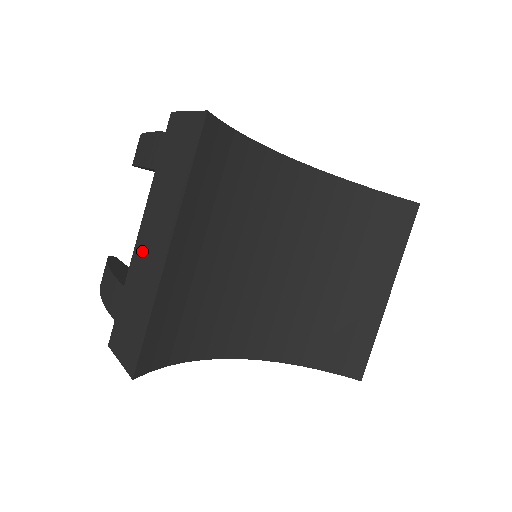
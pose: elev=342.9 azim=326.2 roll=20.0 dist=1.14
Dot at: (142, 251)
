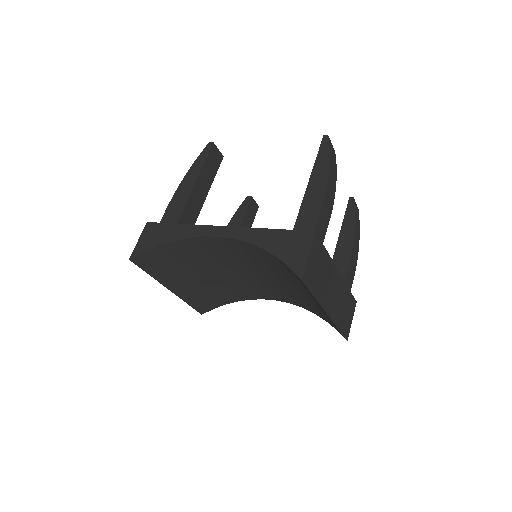
Dot at: occluded
